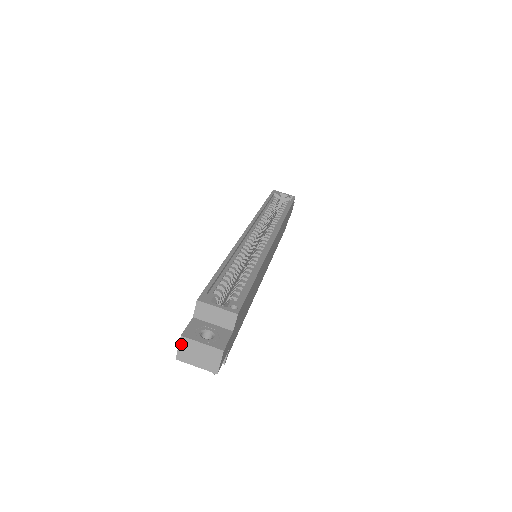
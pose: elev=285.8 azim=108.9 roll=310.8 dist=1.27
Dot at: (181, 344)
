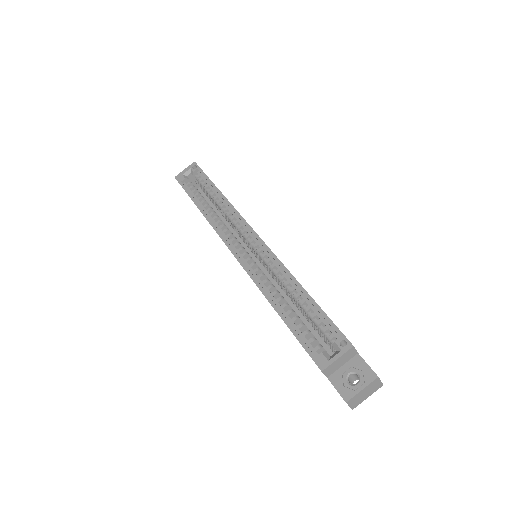
Dot at: (350, 404)
